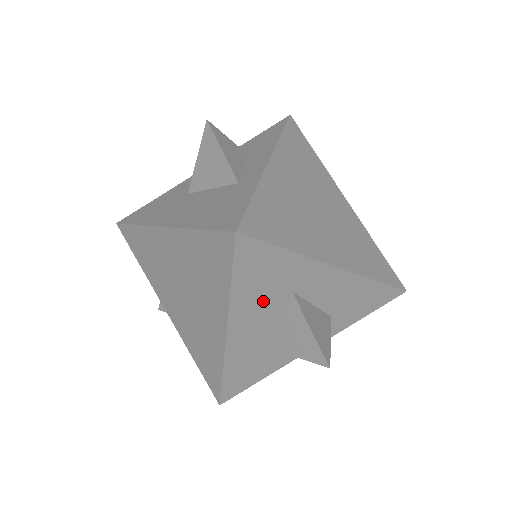
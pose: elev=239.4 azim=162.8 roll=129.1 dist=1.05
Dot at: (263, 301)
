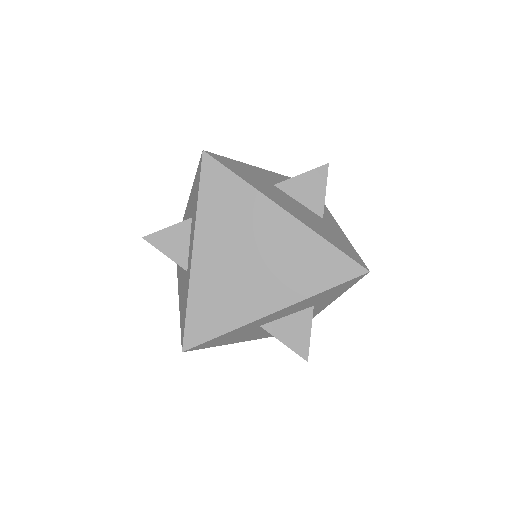
Dot at: (247, 334)
